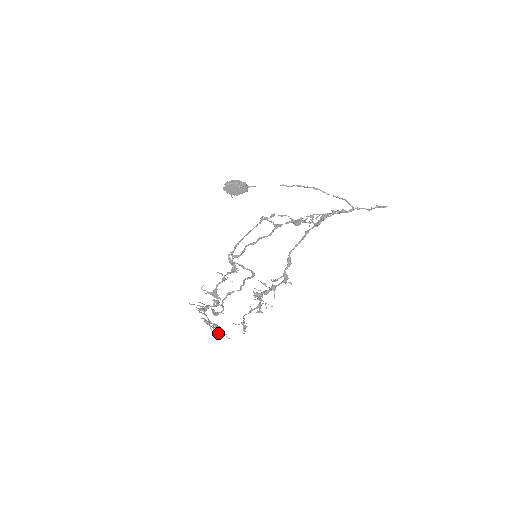
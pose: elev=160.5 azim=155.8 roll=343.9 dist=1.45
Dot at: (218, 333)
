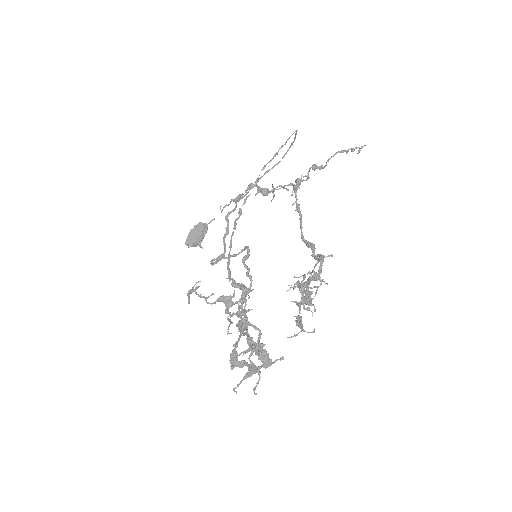
Dot at: (223, 300)
